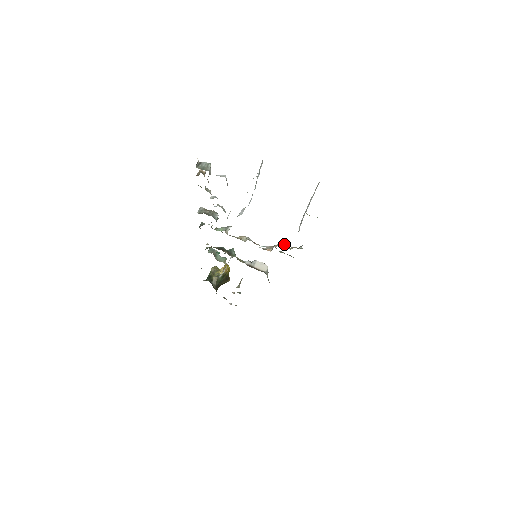
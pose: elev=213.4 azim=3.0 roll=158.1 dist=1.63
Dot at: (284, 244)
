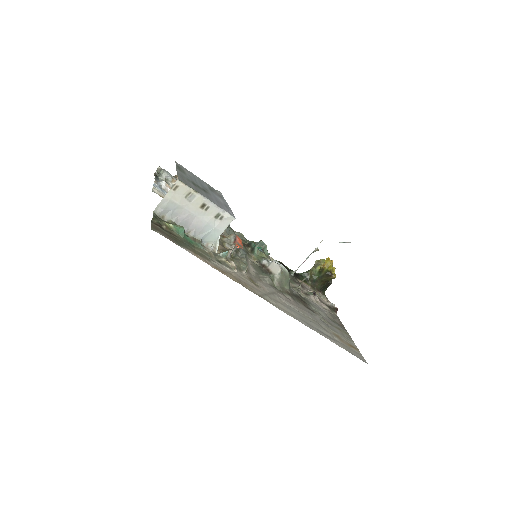
Dot at: (234, 247)
